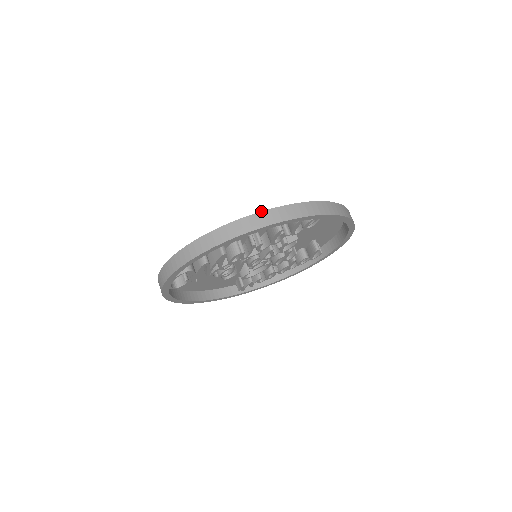
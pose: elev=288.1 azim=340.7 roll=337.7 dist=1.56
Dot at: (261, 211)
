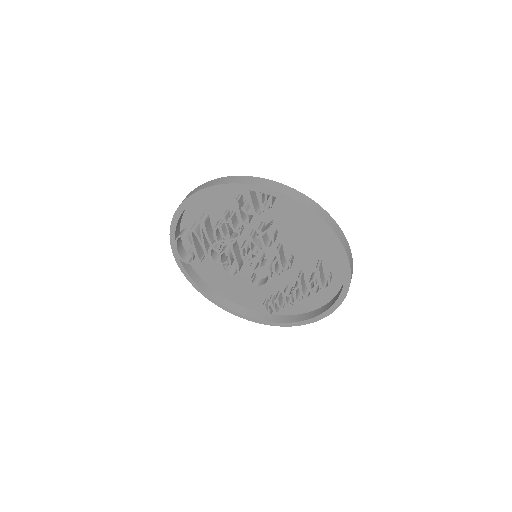
Dot at: (220, 178)
